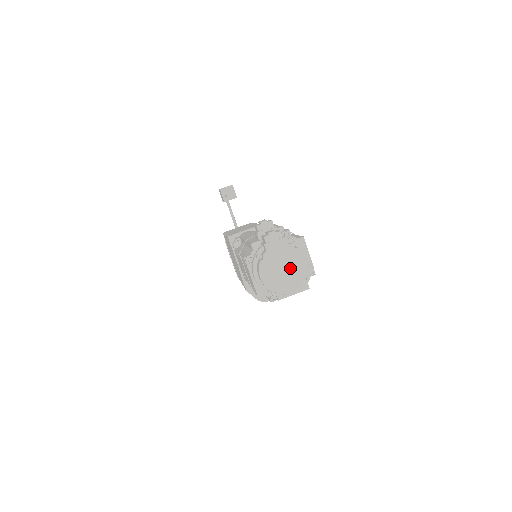
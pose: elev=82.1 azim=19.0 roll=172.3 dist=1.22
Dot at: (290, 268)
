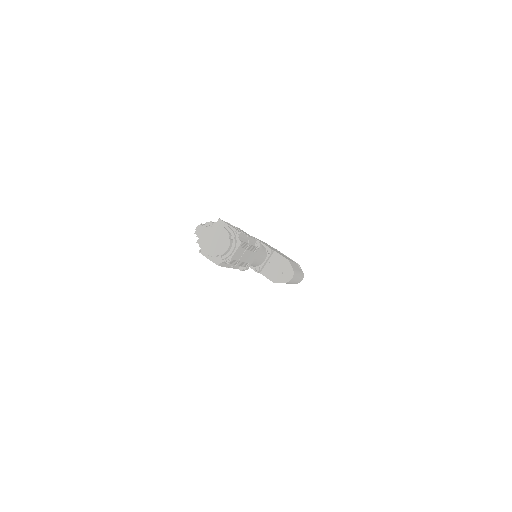
Dot at: (217, 238)
